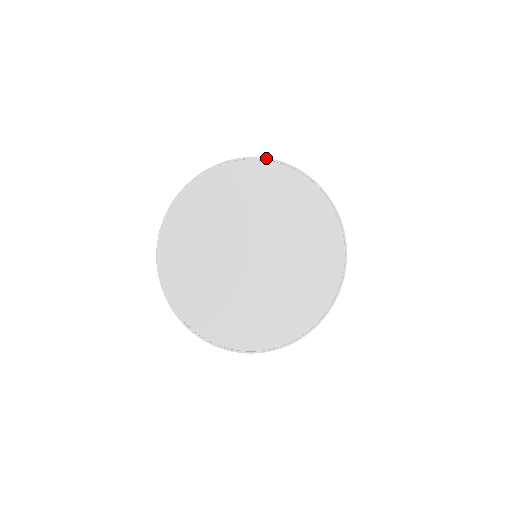
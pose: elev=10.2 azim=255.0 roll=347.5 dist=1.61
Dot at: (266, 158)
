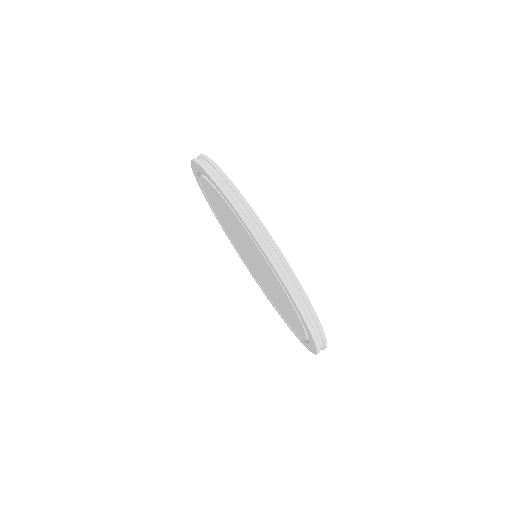
Dot at: occluded
